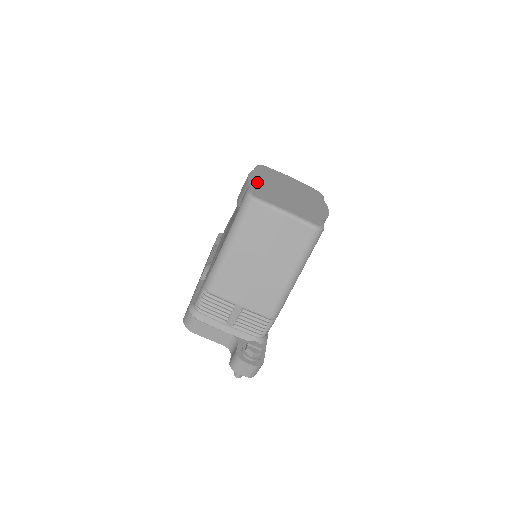
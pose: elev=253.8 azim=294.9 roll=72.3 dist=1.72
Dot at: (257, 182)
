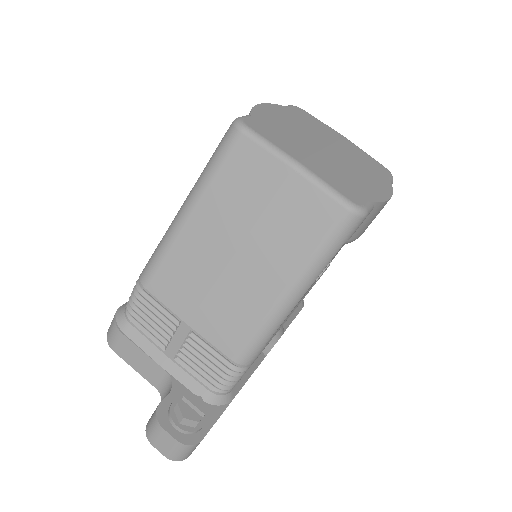
Dot at: (268, 115)
